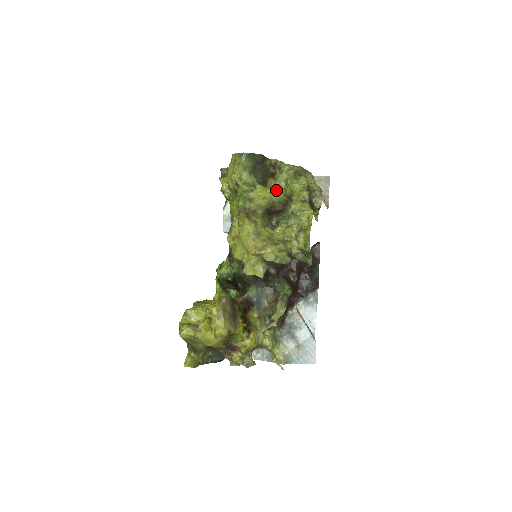
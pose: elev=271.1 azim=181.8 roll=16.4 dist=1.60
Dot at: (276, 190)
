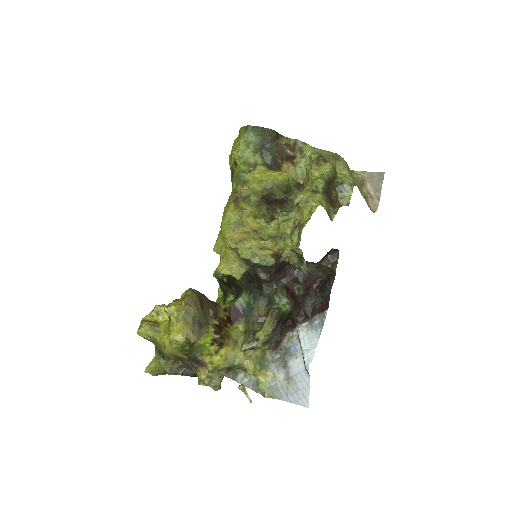
Dot at: (278, 173)
